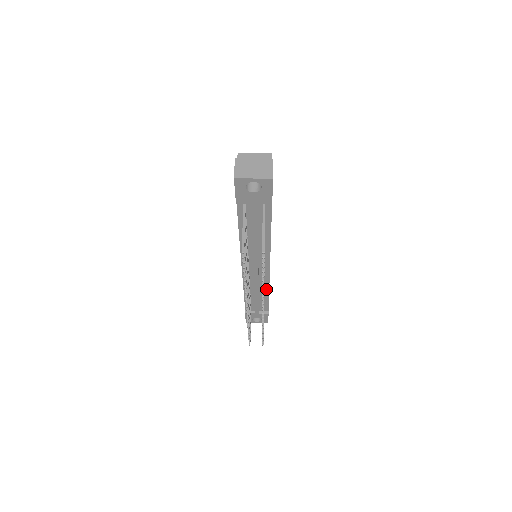
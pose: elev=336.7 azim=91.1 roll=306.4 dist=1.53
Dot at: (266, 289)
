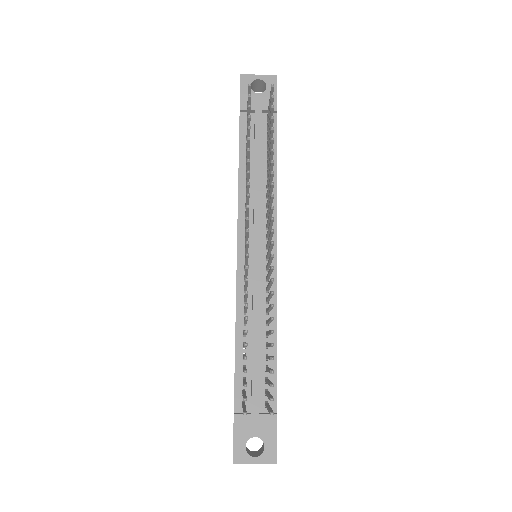
Dot at: (271, 324)
